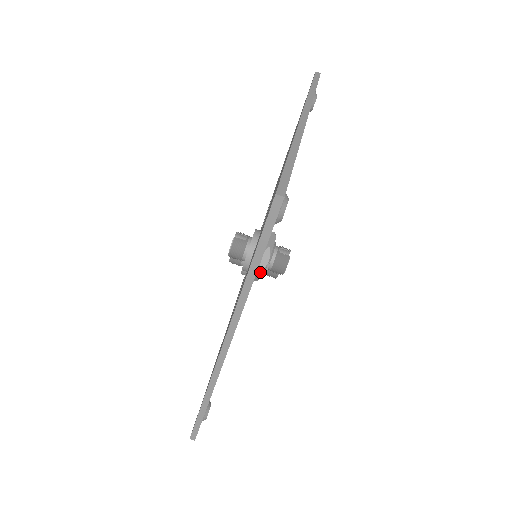
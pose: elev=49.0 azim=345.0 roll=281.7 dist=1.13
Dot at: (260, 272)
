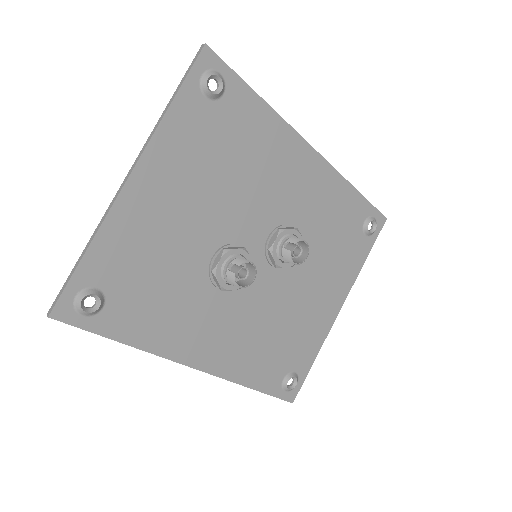
Dot at: (224, 290)
